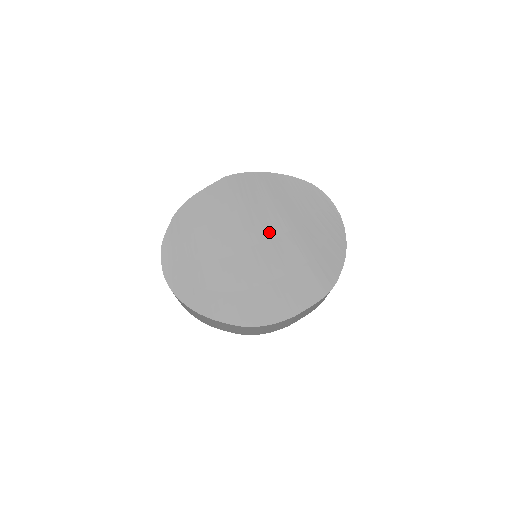
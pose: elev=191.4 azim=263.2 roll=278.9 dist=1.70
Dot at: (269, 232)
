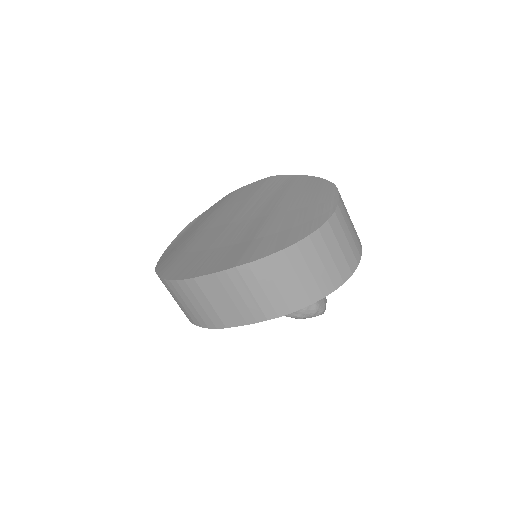
Dot at: (254, 214)
